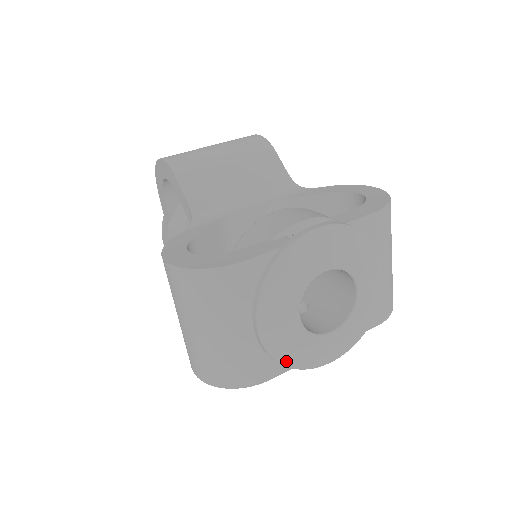
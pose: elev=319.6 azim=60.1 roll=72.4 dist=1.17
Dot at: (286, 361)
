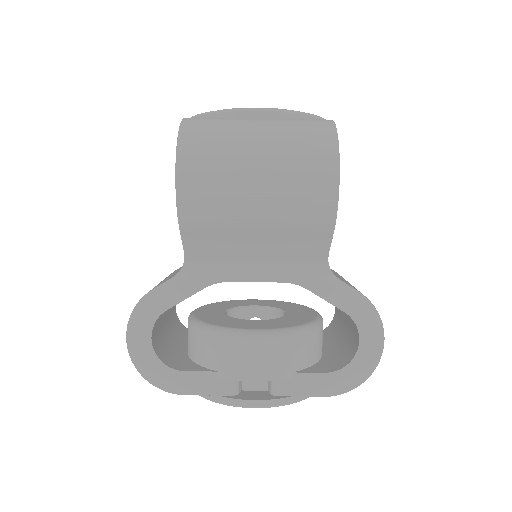
Dot at: occluded
